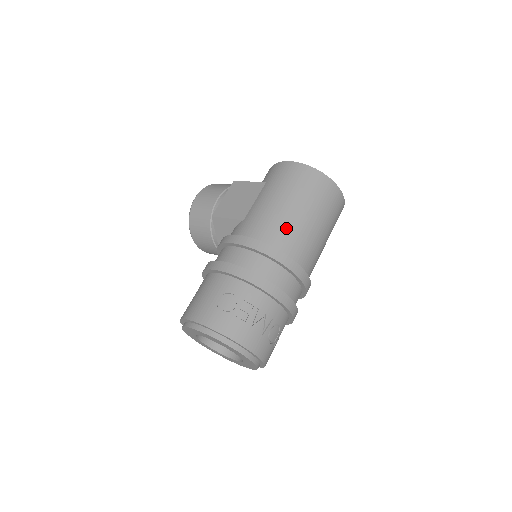
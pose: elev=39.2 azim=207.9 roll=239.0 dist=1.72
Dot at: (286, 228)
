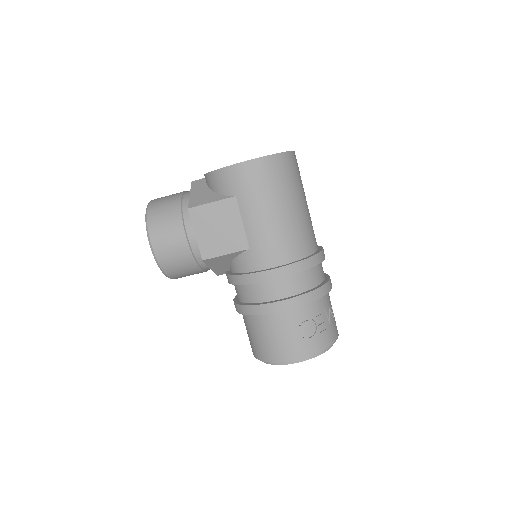
Dot at: (297, 232)
